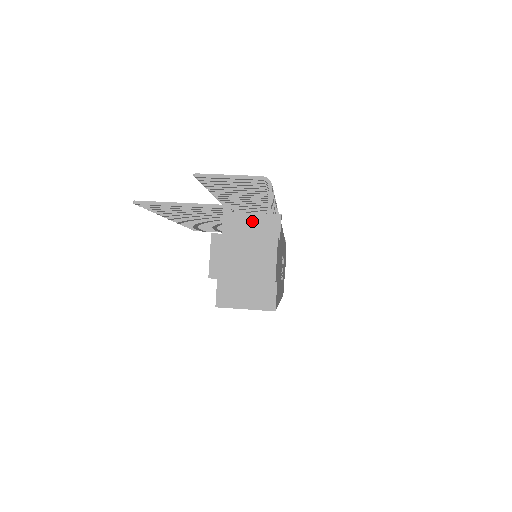
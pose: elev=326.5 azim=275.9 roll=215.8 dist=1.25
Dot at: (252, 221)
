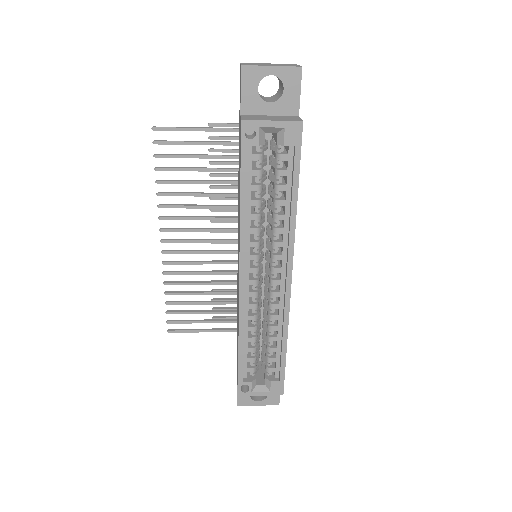
Dot at: occluded
